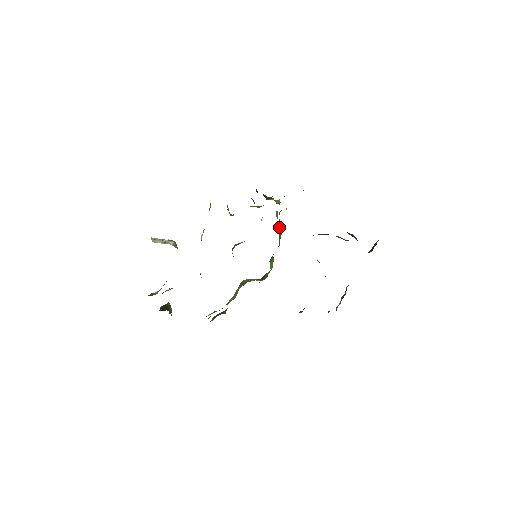
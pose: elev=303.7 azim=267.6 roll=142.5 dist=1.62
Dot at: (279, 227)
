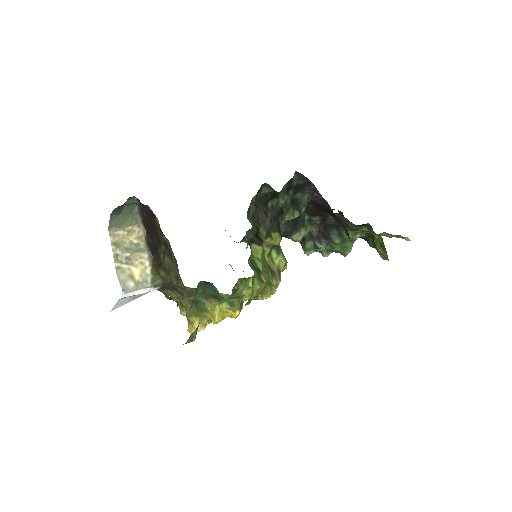
Dot at: occluded
